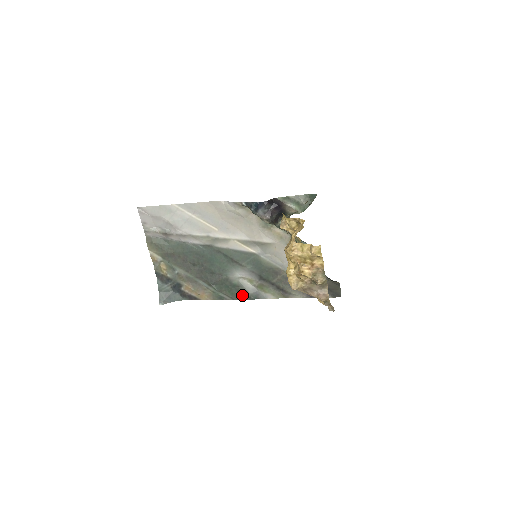
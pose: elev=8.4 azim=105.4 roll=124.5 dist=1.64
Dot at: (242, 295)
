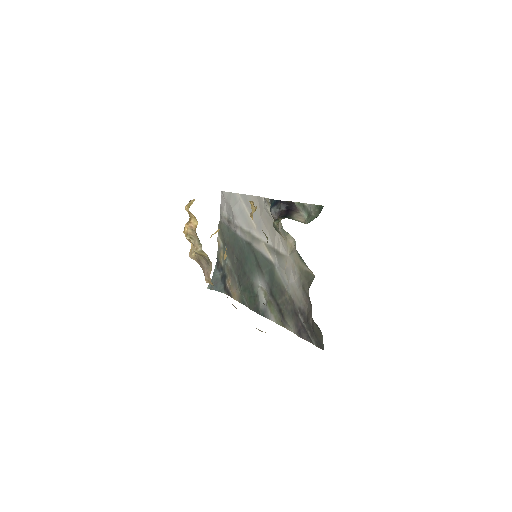
Dot at: (256, 306)
